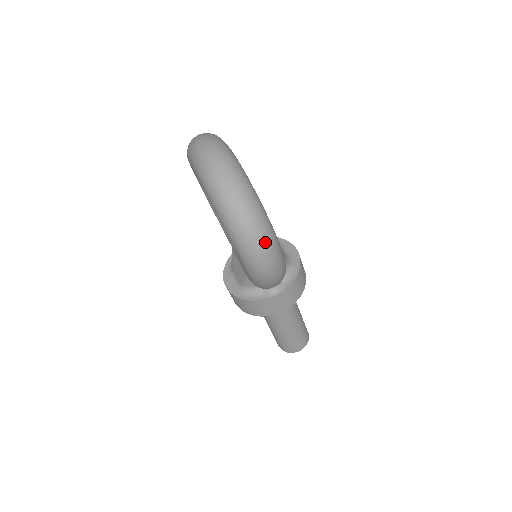
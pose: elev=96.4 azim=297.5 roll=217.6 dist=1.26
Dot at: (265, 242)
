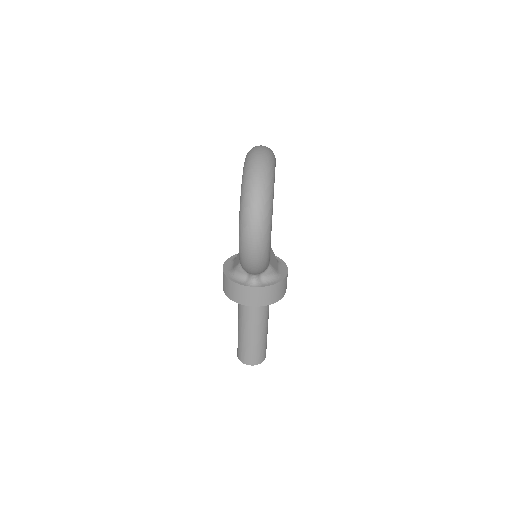
Dot at: (260, 222)
